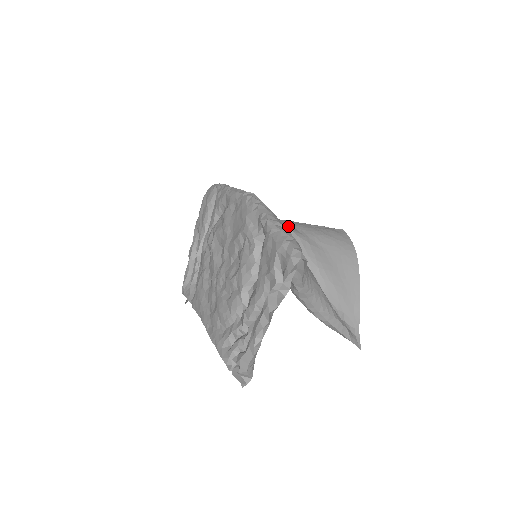
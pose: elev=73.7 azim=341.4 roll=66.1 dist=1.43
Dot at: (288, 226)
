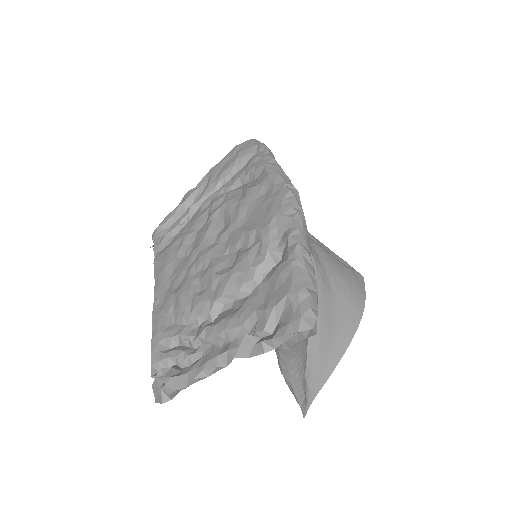
Dot at: (312, 248)
